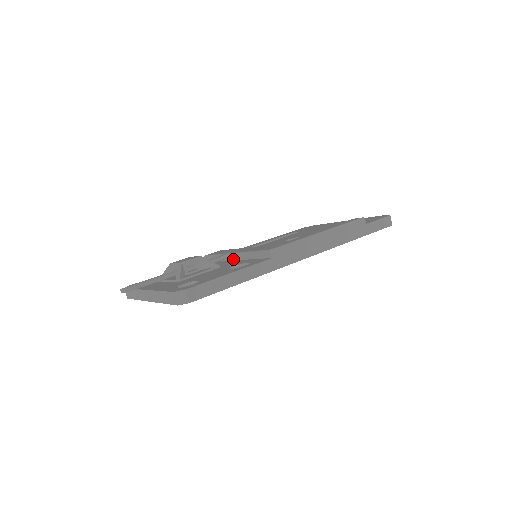
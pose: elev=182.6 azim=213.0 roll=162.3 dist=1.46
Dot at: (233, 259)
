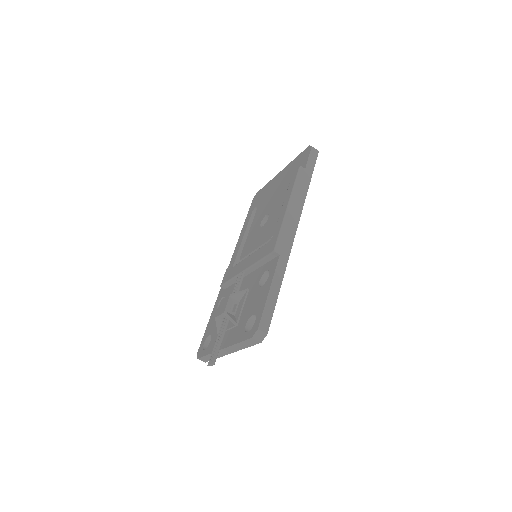
Dot at: (247, 274)
